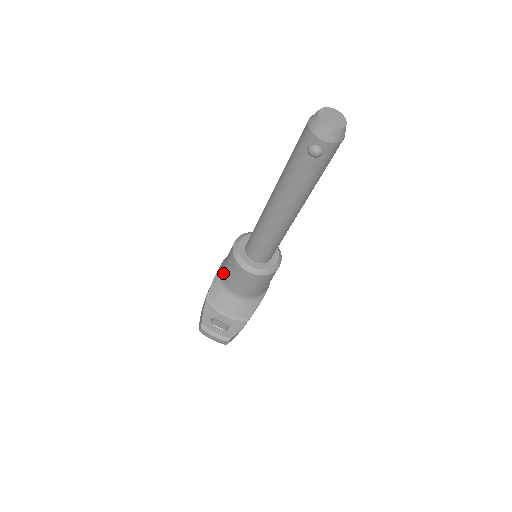
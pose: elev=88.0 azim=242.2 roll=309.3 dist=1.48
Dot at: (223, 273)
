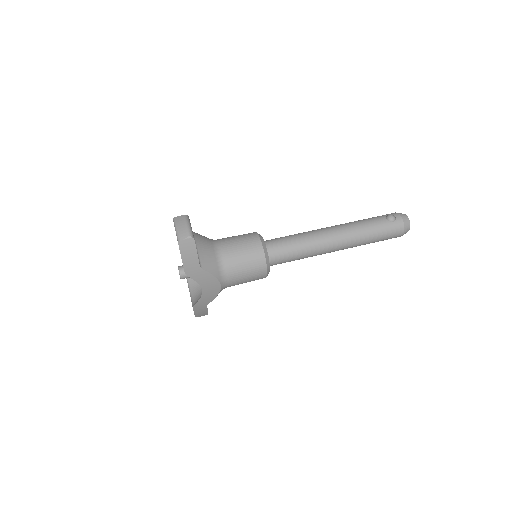
Dot at: (222, 238)
